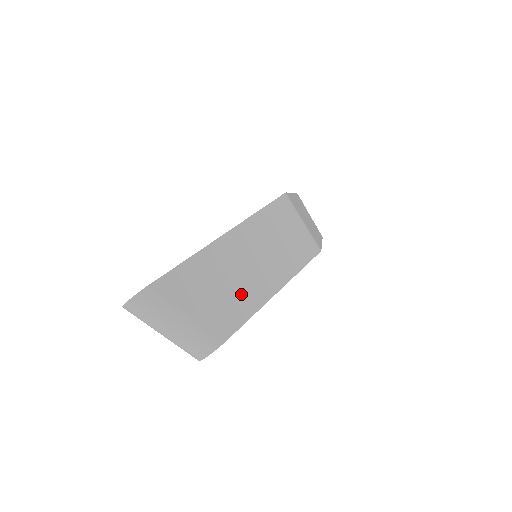
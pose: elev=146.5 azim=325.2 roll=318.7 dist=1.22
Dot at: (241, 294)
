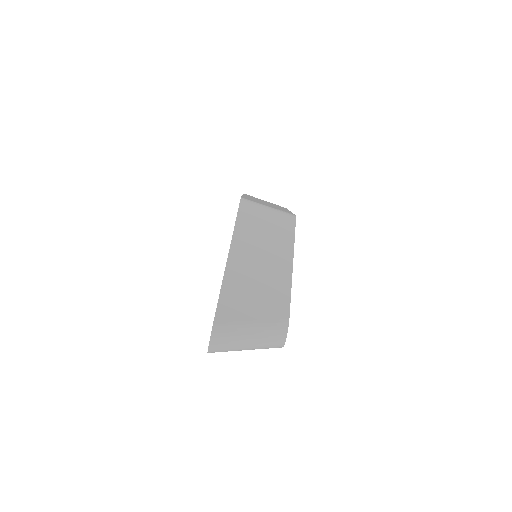
Dot at: (272, 284)
